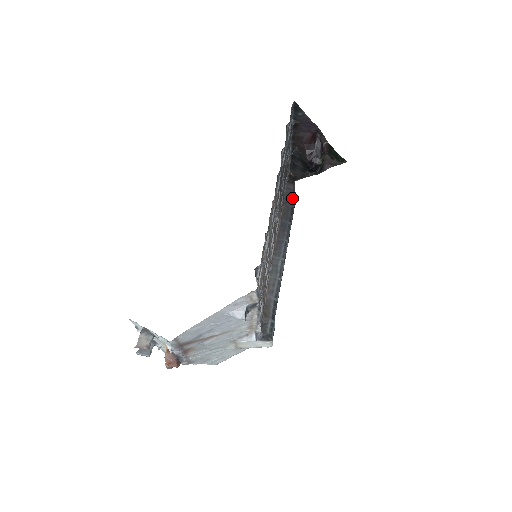
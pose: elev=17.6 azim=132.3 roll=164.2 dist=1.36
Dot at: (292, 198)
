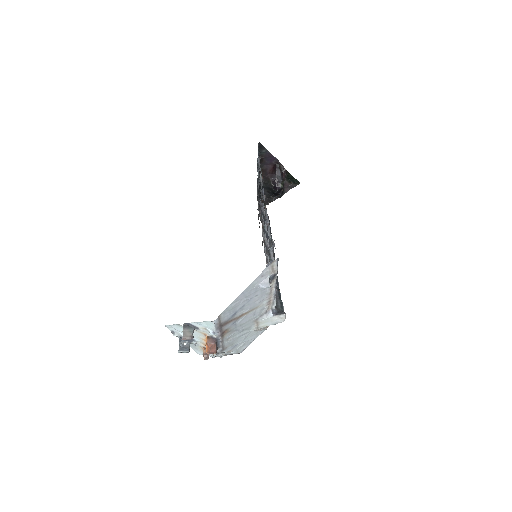
Dot at: occluded
